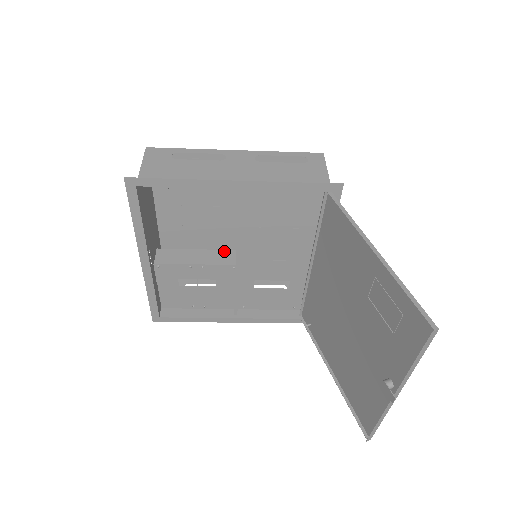
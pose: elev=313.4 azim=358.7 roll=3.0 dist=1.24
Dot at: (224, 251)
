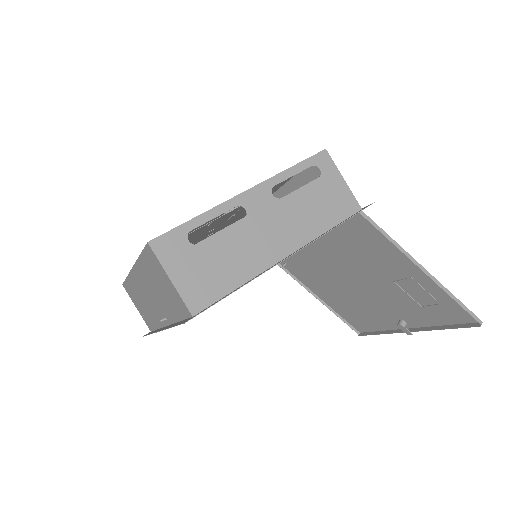
Dot at: occluded
